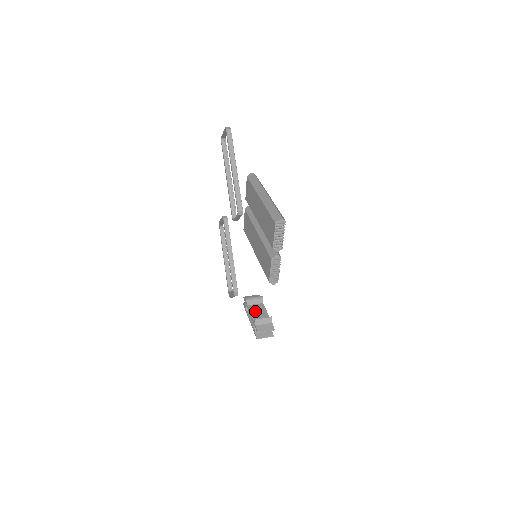
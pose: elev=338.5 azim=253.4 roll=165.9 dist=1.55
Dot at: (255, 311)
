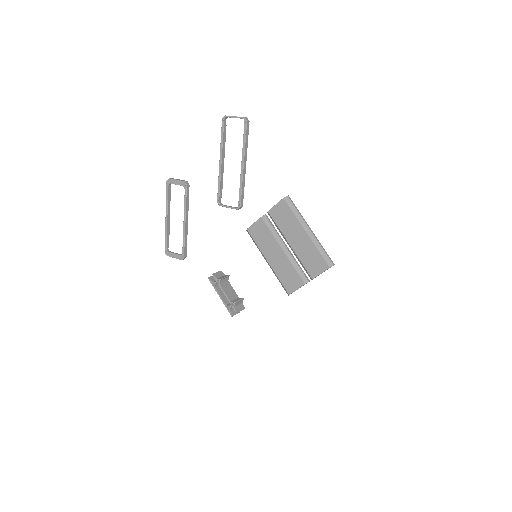
Dot at: (227, 291)
